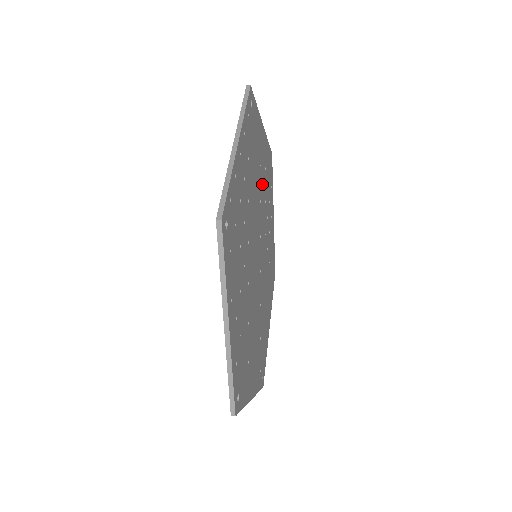
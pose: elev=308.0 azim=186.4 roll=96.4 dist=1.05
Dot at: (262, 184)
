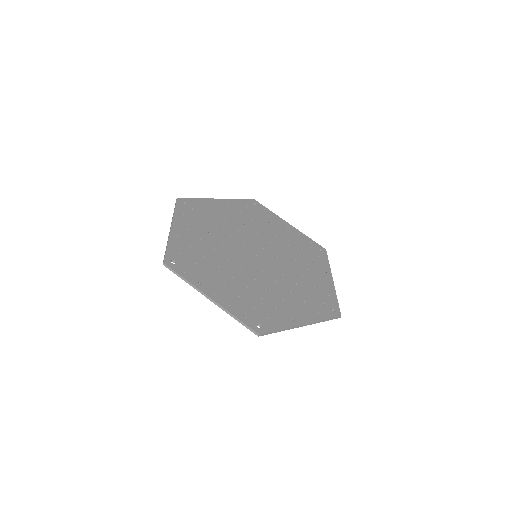
Dot at: (210, 235)
